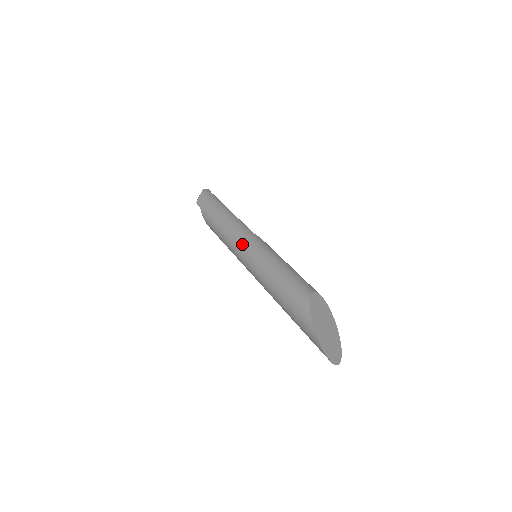
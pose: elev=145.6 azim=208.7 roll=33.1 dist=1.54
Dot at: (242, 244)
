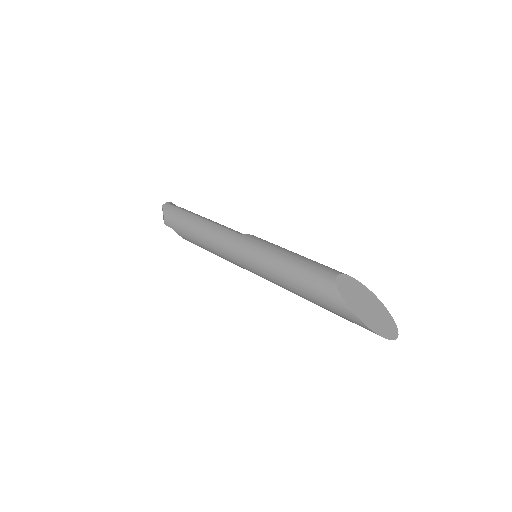
Dot at: (236, 254)
